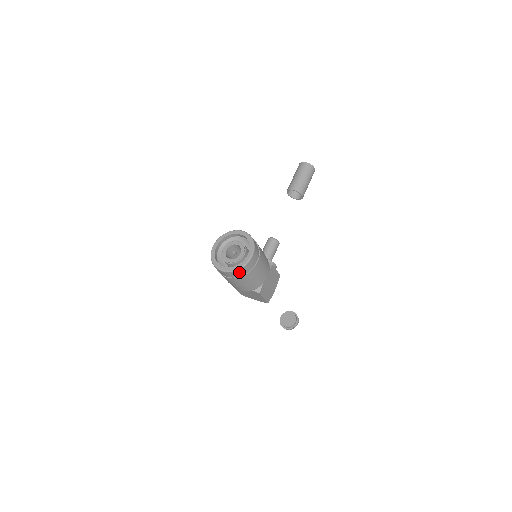
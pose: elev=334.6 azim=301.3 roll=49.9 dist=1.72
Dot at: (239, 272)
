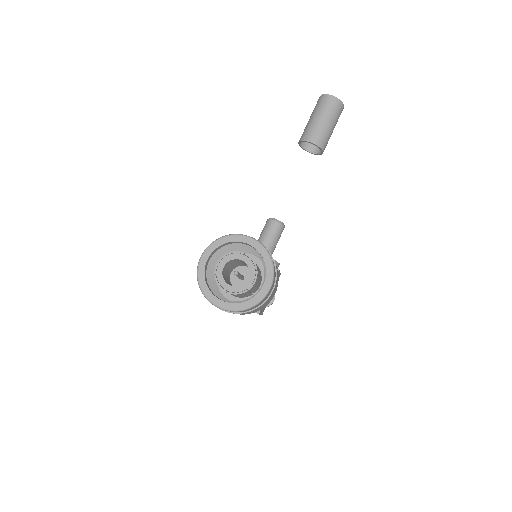
Dot at: (246, 310)
